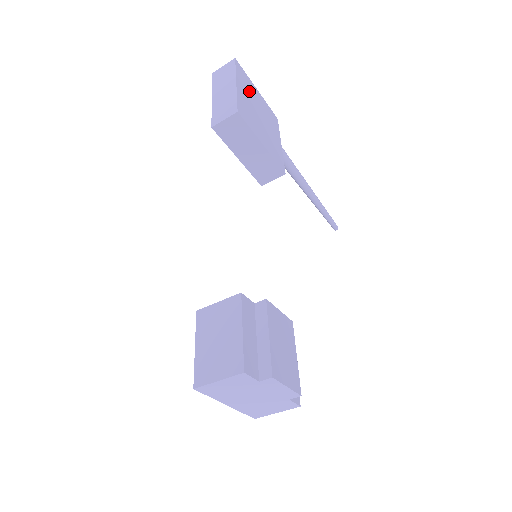
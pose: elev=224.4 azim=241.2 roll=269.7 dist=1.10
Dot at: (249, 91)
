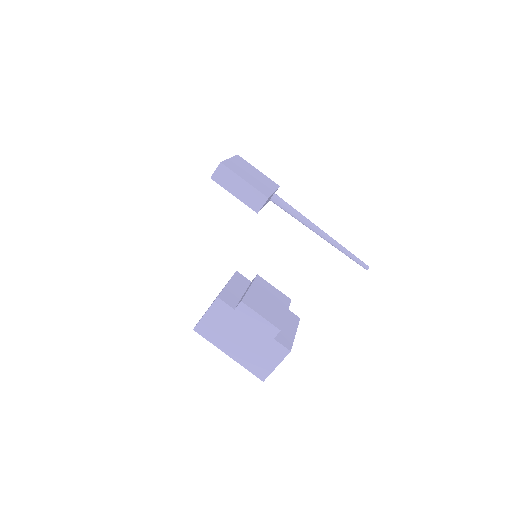
Dot at: (245, 166)
